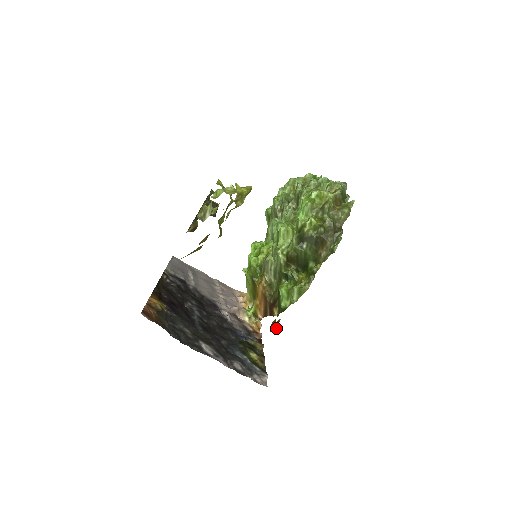
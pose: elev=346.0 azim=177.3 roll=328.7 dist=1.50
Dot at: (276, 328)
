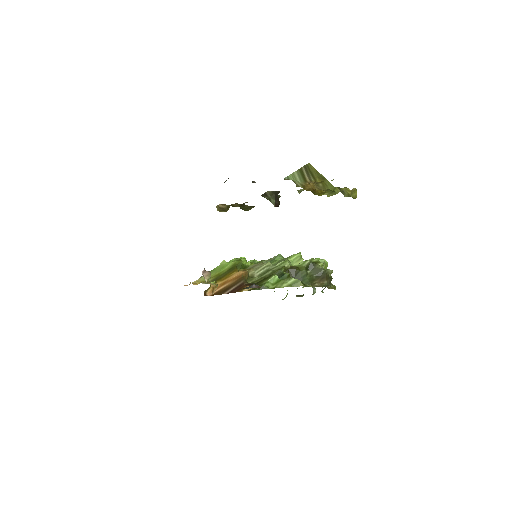
Dot at: (259, 286)
